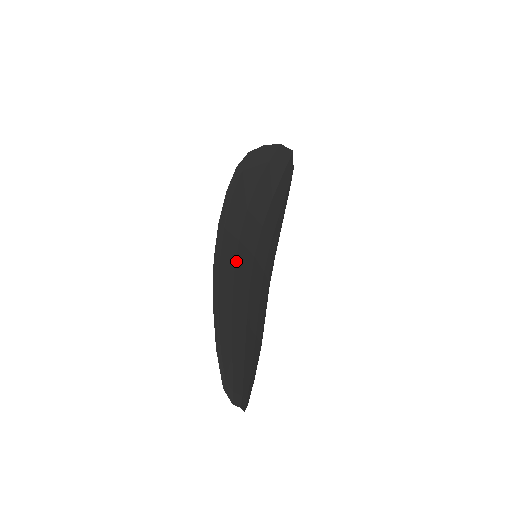
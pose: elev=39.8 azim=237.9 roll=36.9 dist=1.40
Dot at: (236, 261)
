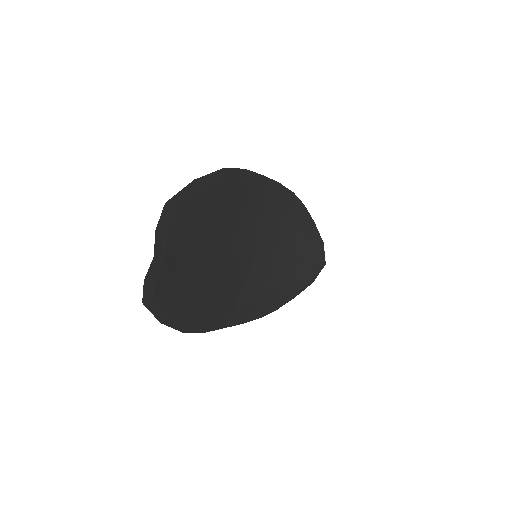
Dot at: (249, 214)
